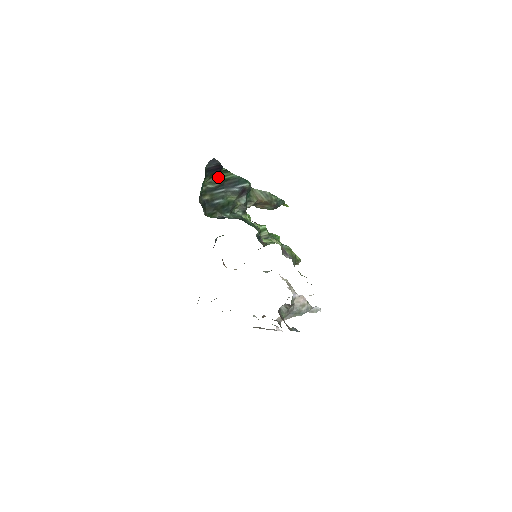
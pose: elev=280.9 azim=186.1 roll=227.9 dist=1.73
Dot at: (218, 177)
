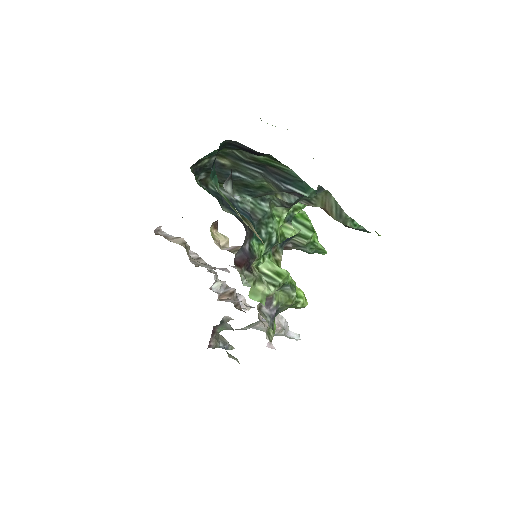
Dot at: occluded
